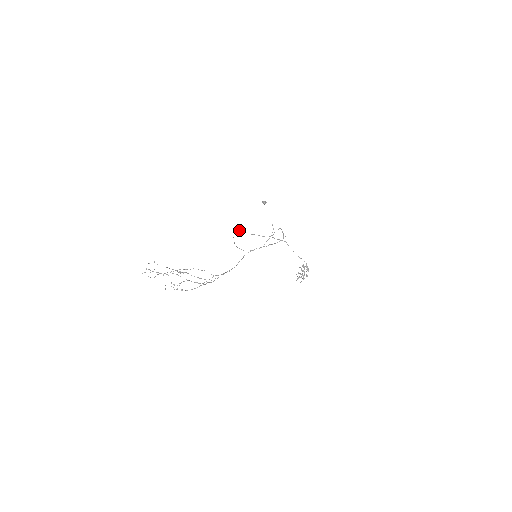
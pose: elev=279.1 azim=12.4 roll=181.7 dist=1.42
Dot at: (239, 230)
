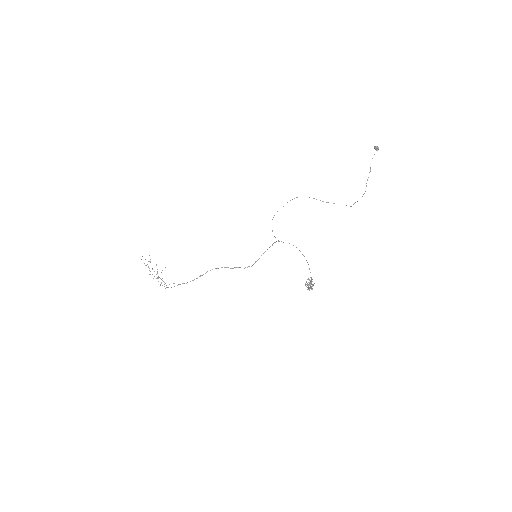
Dot at: (283, 206)
